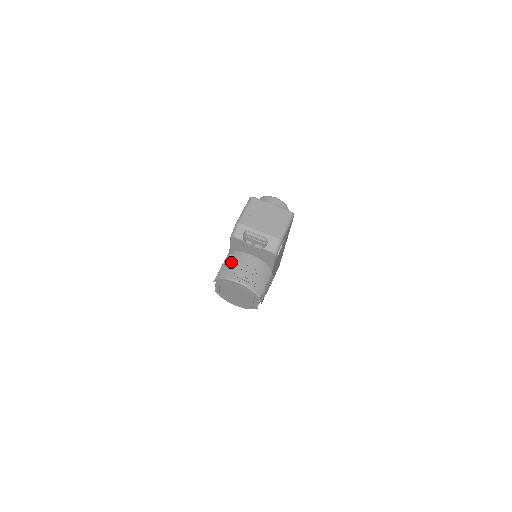
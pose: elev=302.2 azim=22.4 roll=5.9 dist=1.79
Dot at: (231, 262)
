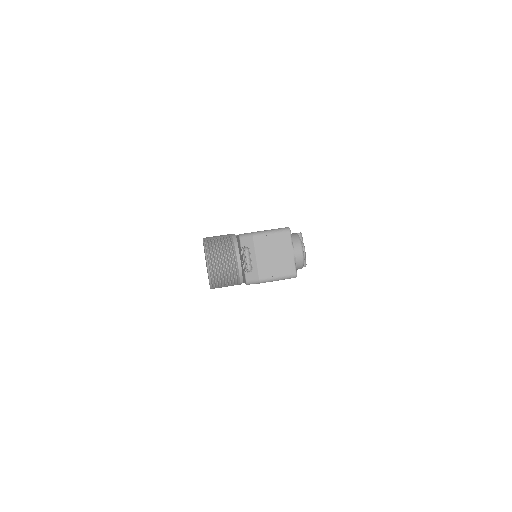
Dot at: (224, 245)
